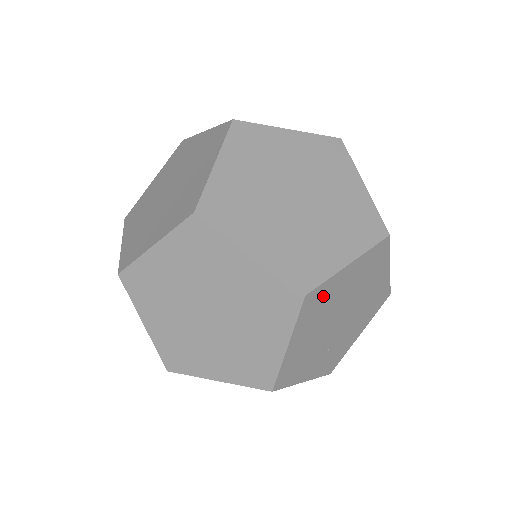
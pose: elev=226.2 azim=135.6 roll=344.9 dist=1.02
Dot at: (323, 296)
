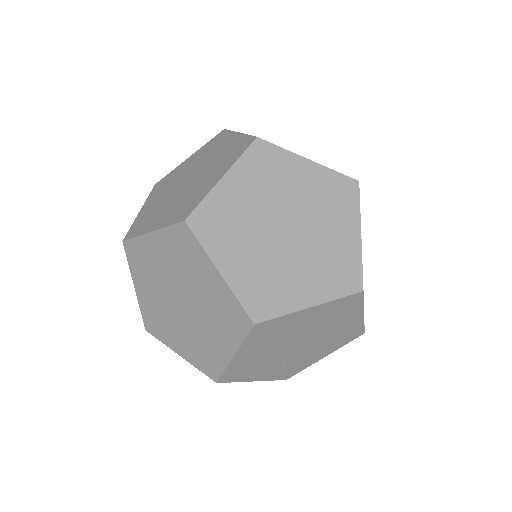
Dot at: (276, 327)
